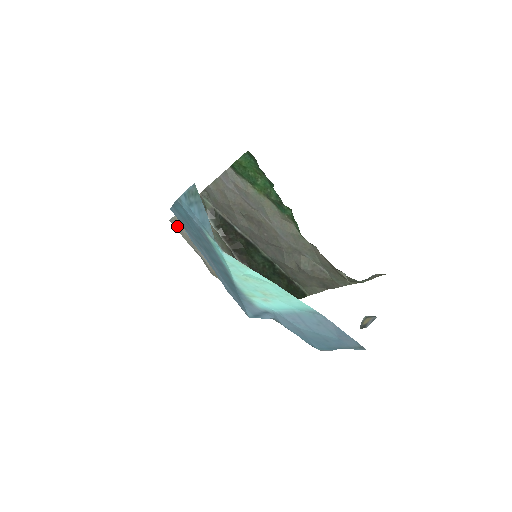
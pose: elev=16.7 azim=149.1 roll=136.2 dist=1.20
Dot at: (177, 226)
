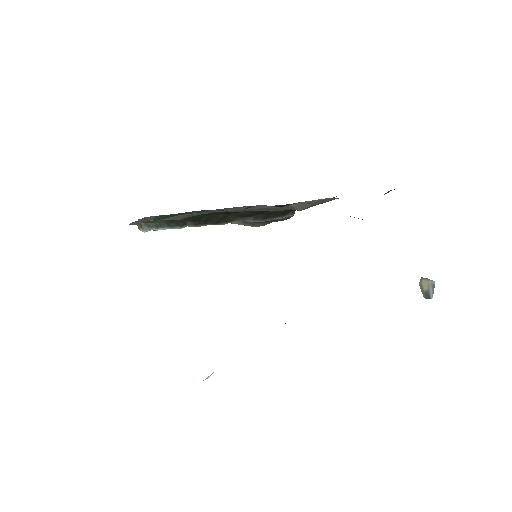
Dot at: occluded
